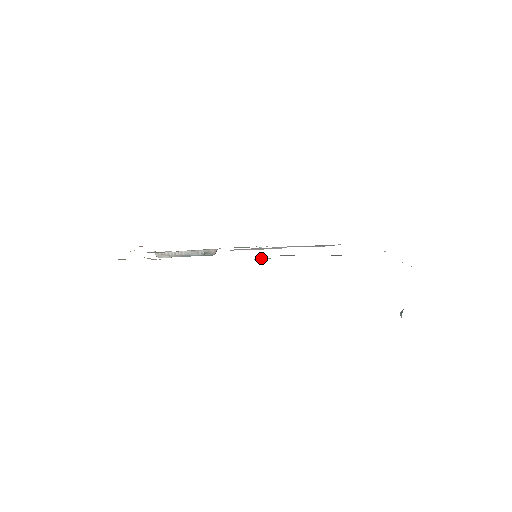
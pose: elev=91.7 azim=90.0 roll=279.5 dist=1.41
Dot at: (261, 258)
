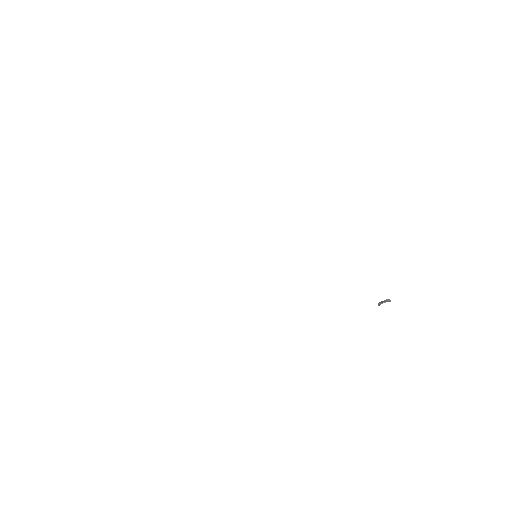
Dot at: occluded
